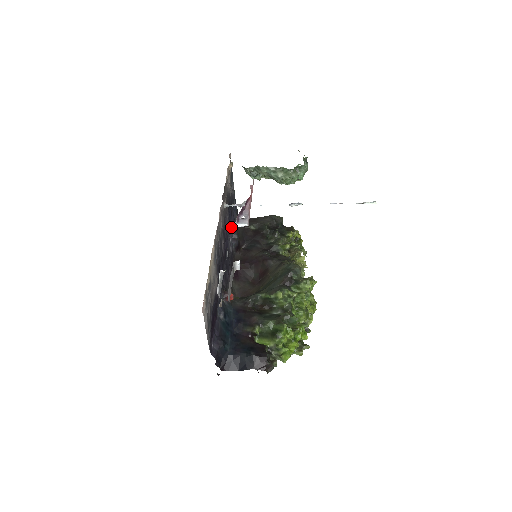
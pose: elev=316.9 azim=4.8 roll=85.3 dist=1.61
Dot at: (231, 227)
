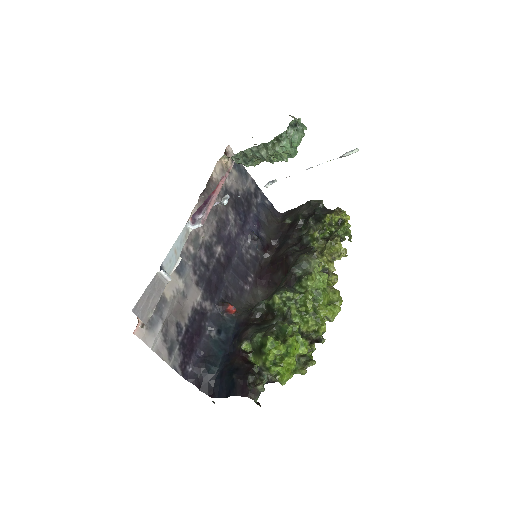
Dot at: (249, 227)
